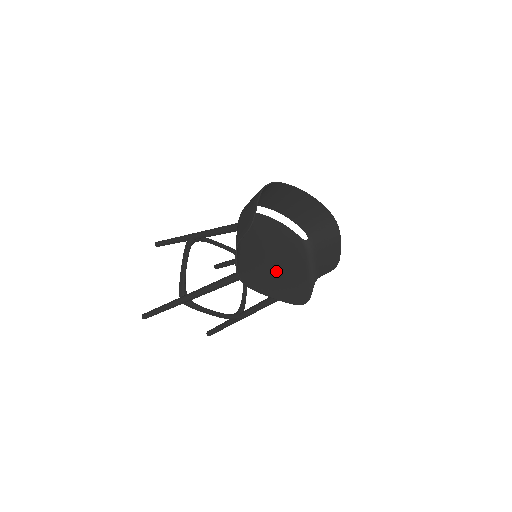
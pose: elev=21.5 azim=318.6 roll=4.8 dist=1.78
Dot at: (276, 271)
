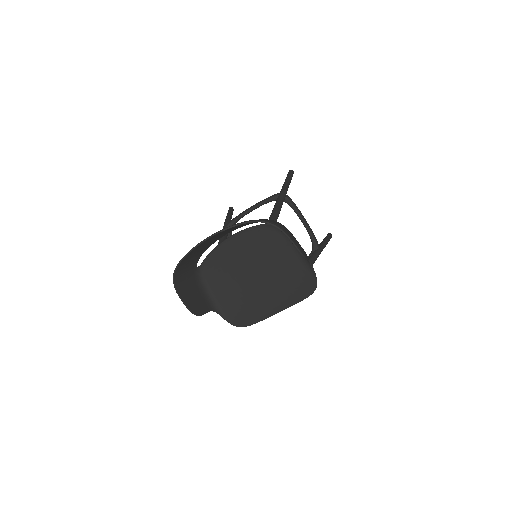
Dot at: (265, 288)
